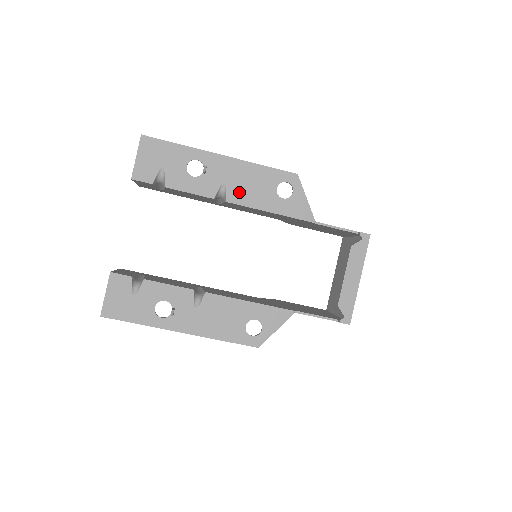
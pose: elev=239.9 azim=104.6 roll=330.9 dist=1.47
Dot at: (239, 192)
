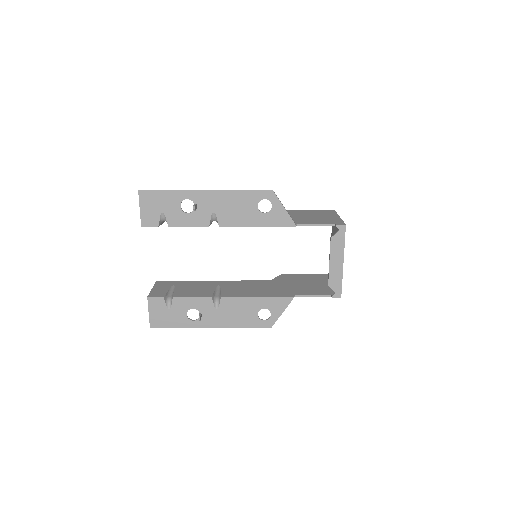
Dot at: (228, 216)
